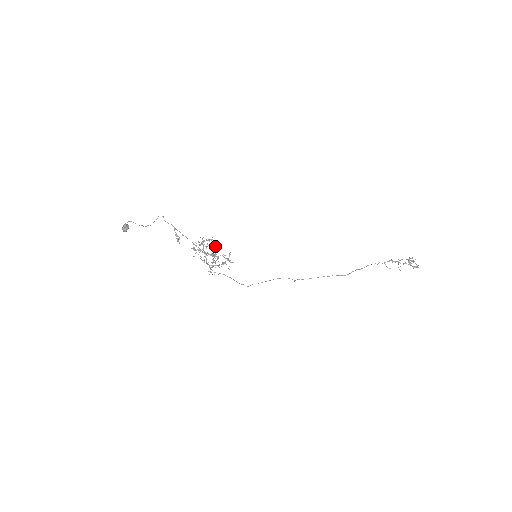
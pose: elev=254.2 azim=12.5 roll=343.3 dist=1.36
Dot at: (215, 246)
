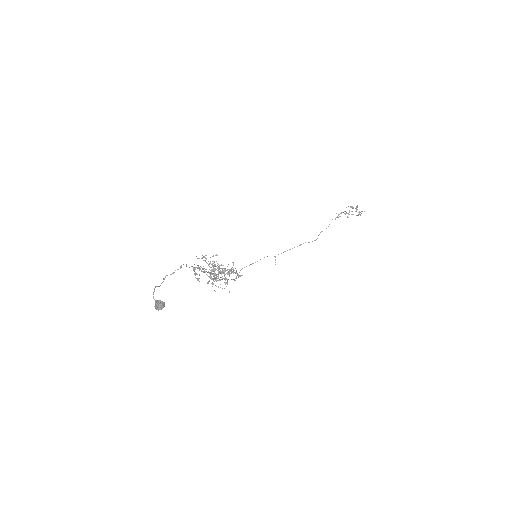
Dot at: (216, 254)
